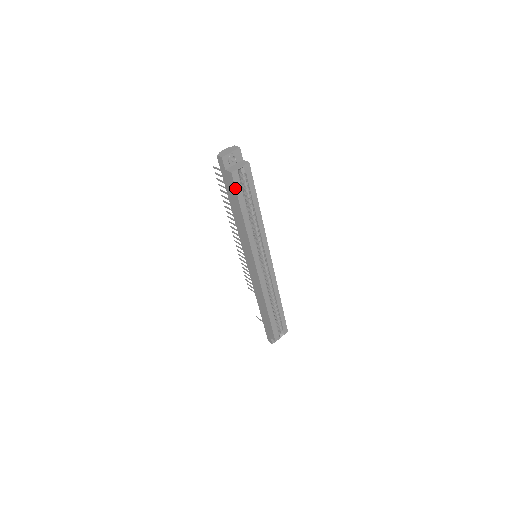
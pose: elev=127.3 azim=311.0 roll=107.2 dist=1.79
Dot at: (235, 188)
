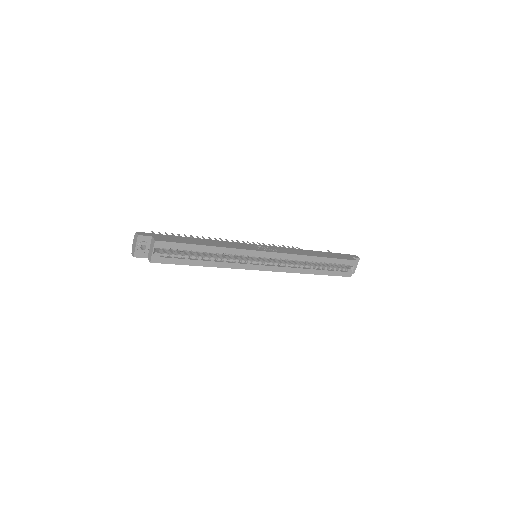
Dot at: occluded
